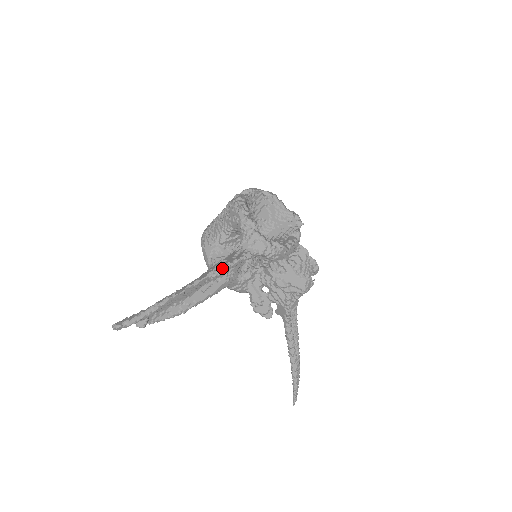
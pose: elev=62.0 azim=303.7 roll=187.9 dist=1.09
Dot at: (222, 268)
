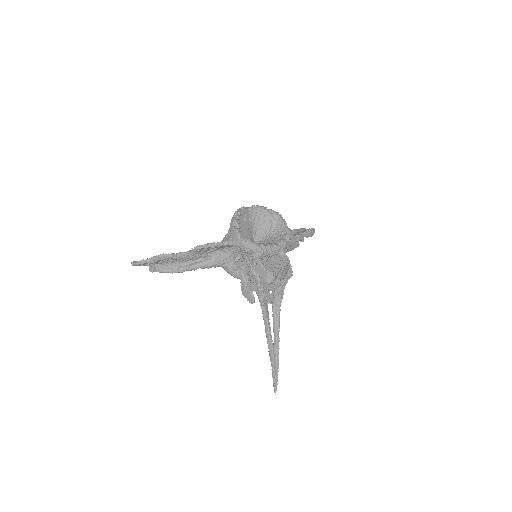
Dot at: (202, 245)
